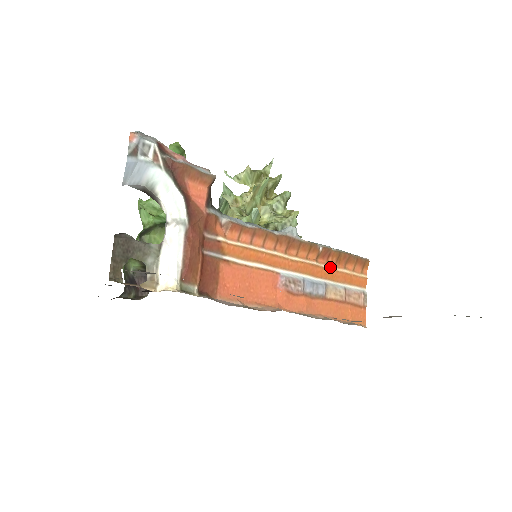
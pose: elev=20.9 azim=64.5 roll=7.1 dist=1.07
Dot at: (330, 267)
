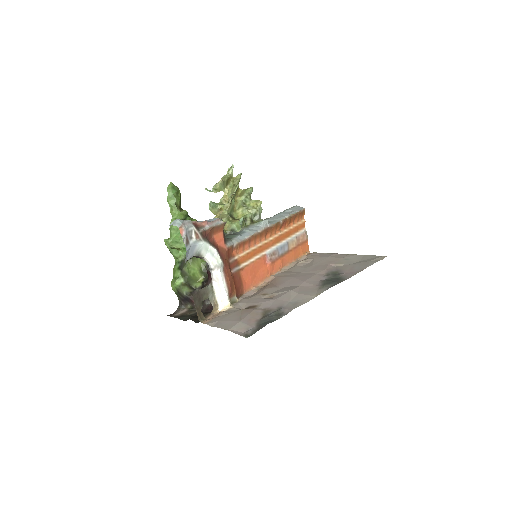
Dot at: (287, 229)
